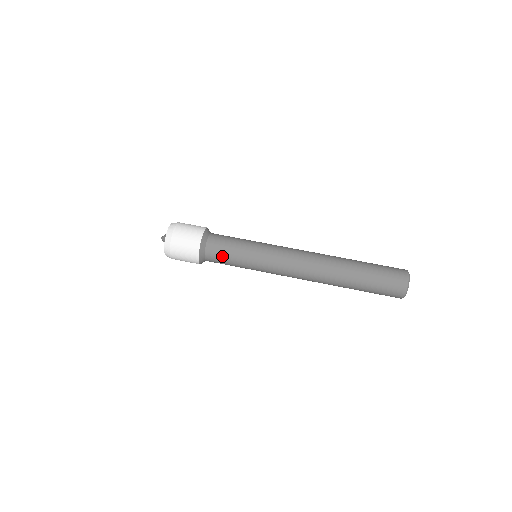
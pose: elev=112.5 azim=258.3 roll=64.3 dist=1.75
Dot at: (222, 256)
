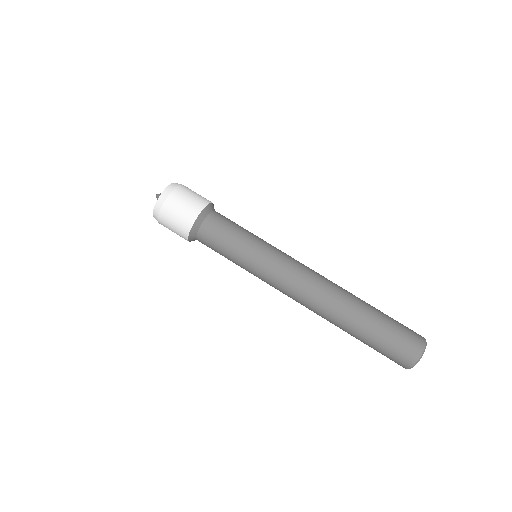
Dot at: (214, 249)
